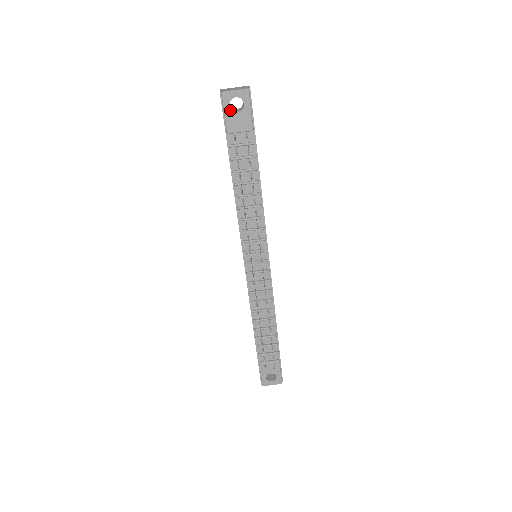
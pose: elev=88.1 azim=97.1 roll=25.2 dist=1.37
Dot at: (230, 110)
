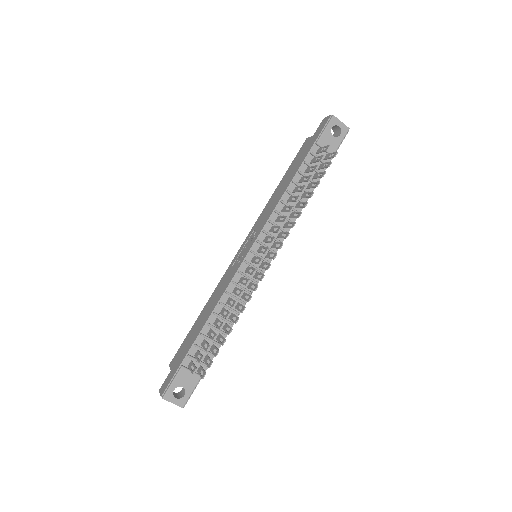
Dot at: (330, 130)
